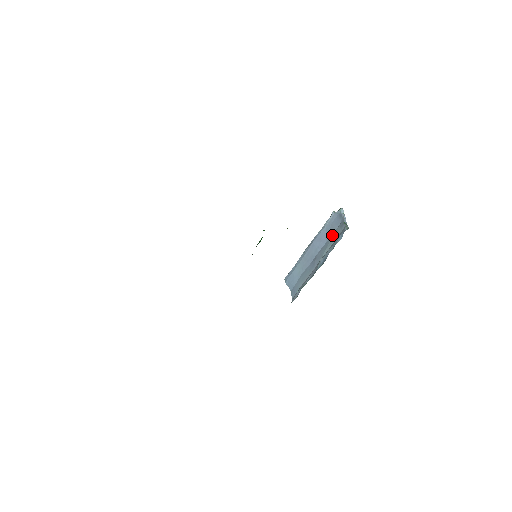
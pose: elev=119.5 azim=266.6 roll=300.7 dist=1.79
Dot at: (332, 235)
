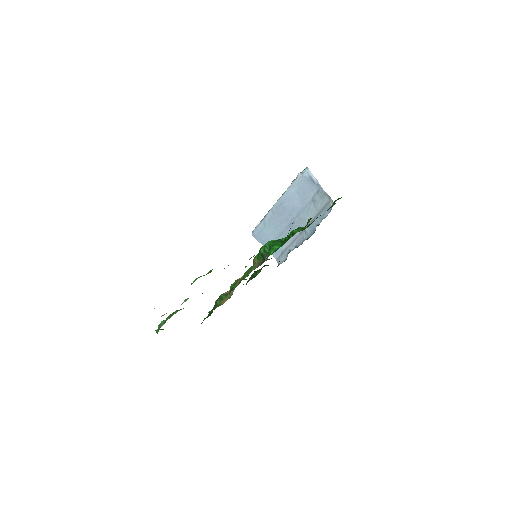
Dot at: (309, 202)
